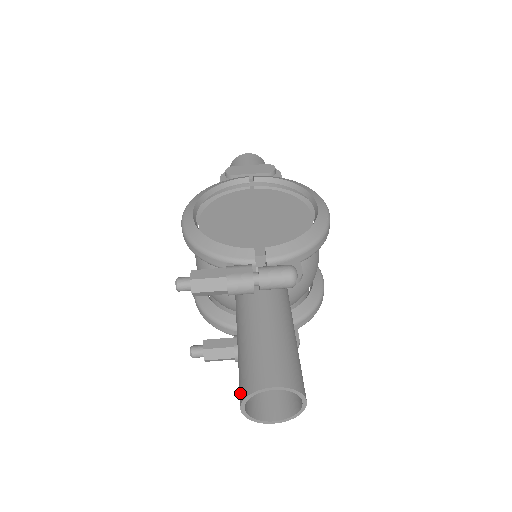
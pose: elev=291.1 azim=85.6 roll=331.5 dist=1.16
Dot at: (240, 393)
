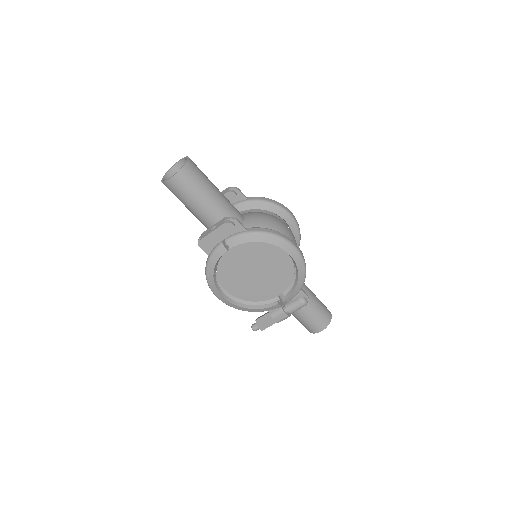
Dot at: occluded
